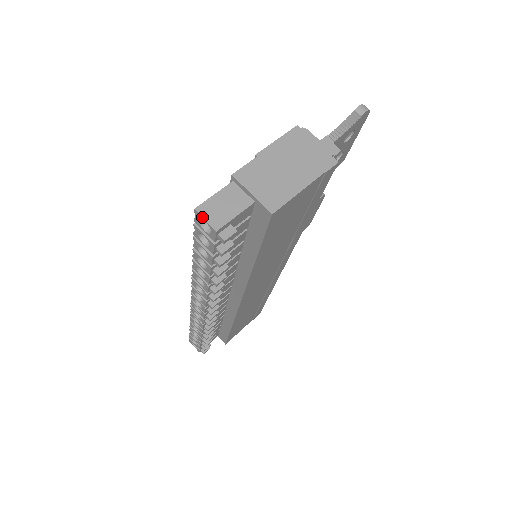
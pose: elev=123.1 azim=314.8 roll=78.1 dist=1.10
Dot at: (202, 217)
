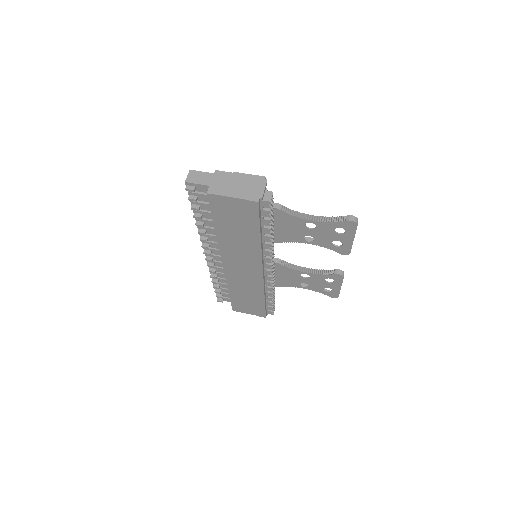
Dot at: (188, 174)
